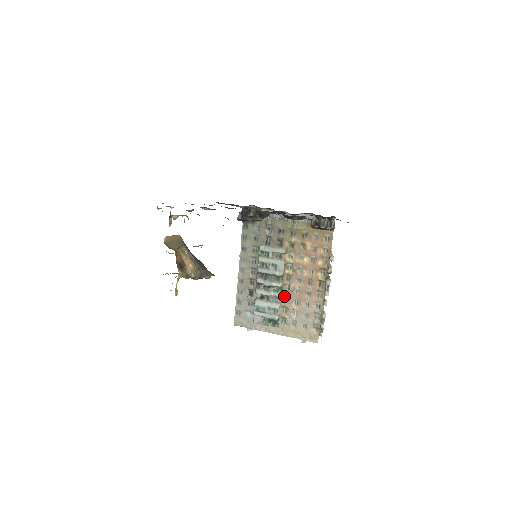
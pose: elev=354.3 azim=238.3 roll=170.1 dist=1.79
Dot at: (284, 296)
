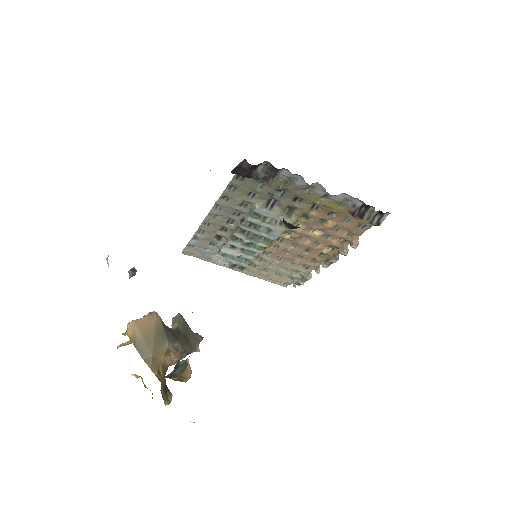
Dot at: (265, 250)
